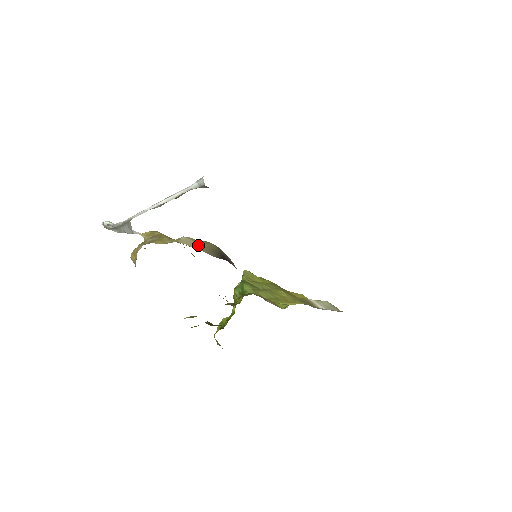
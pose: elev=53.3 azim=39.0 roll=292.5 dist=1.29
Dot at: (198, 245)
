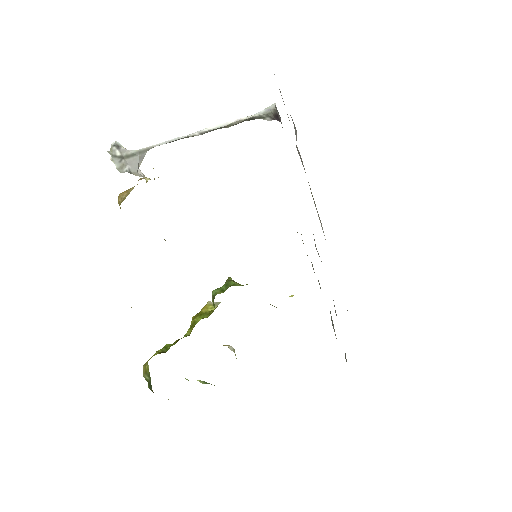
Dot at: occluded
